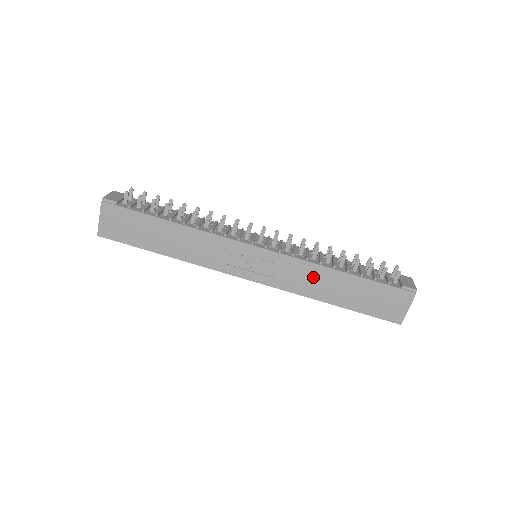
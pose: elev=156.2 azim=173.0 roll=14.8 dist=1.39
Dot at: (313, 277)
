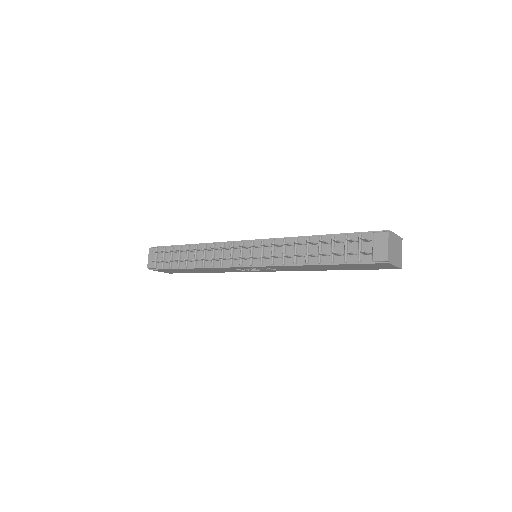
Dot at: (300, 268)
